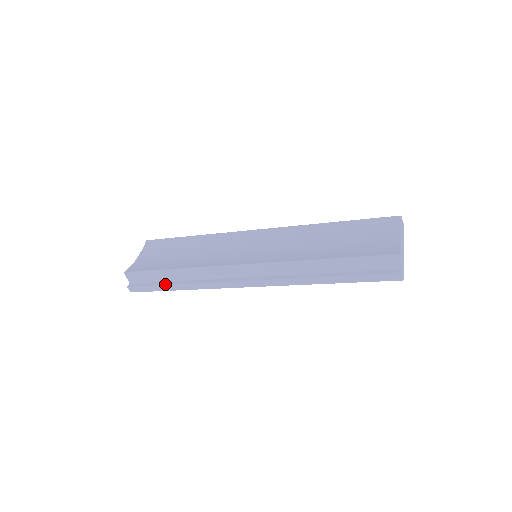
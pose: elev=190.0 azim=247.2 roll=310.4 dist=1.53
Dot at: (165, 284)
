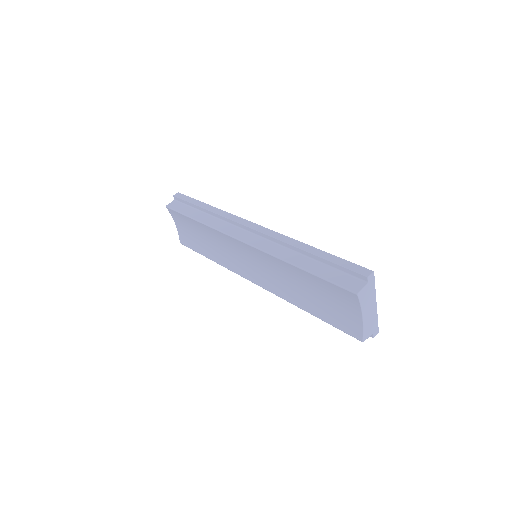
Dot at: occluded
